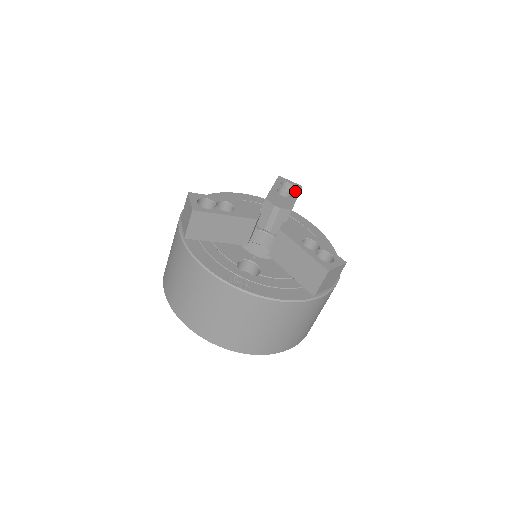
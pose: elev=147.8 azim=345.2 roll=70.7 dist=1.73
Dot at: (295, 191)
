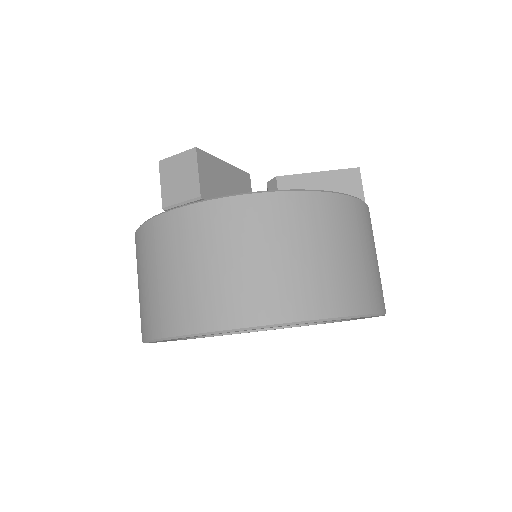
Dot at: occluded
